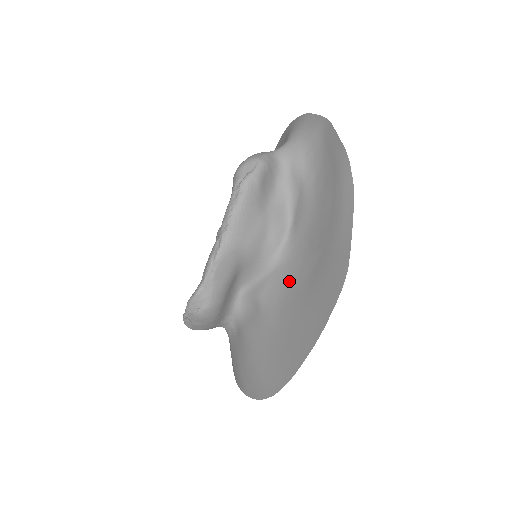
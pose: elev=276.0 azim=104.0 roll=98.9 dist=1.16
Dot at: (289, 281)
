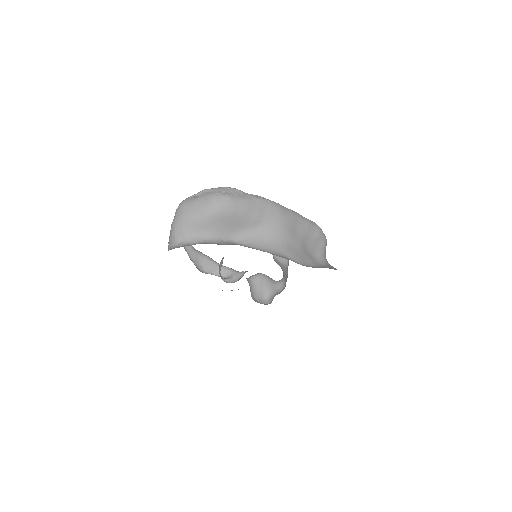
Dot at: occluded
